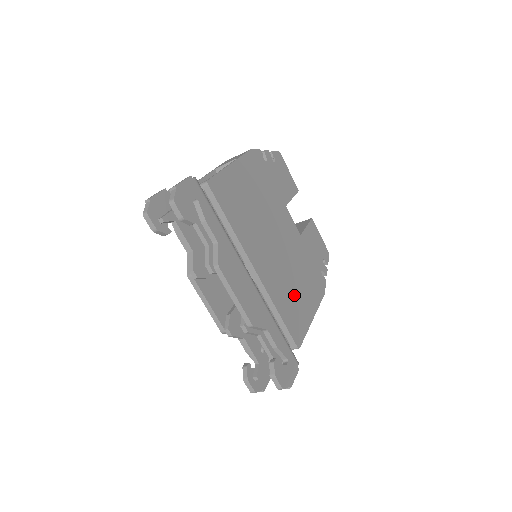
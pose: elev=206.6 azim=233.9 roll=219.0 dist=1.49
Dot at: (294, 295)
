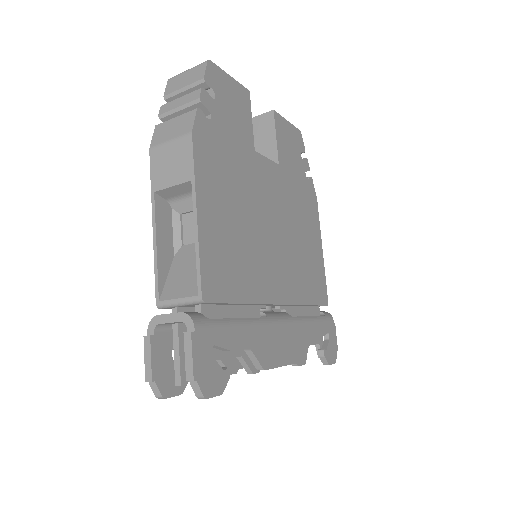
Dot at: (306, 258)
